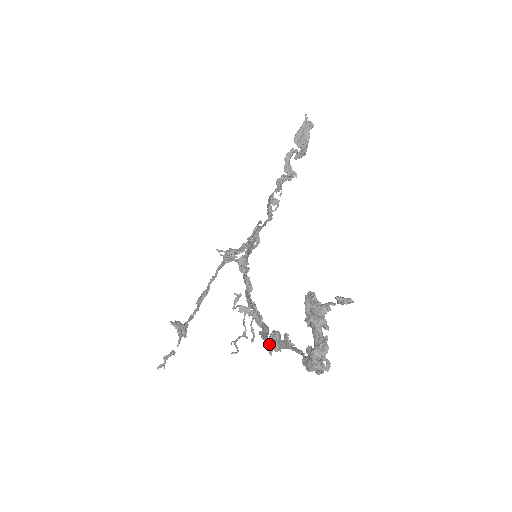
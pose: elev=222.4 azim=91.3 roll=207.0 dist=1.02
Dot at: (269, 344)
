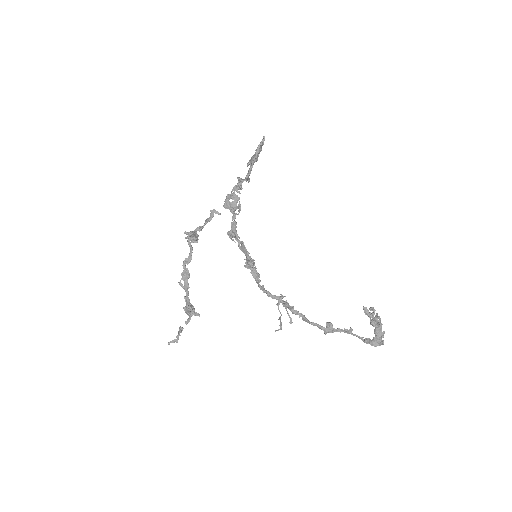
Dot at: (327, 330)
